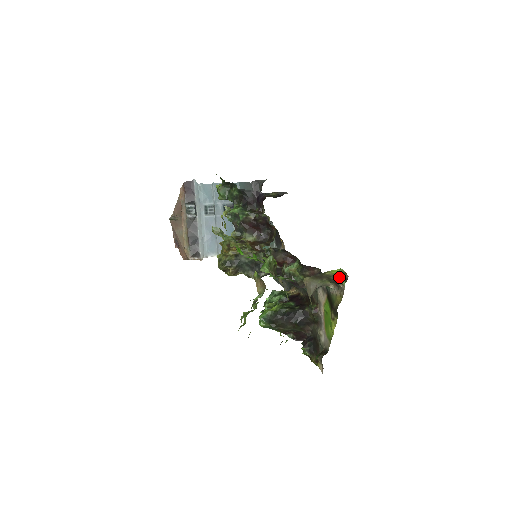
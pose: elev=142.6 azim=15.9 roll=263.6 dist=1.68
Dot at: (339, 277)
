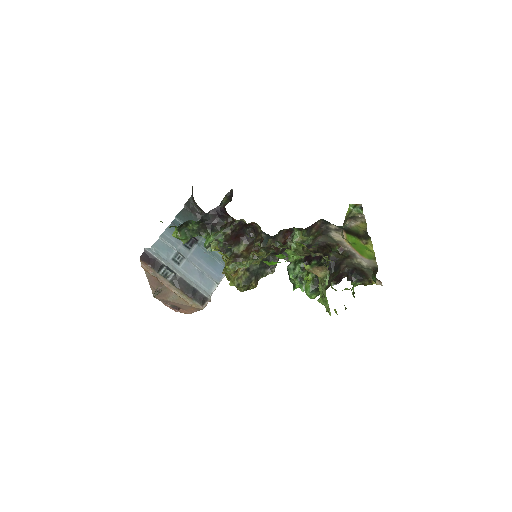
Dot at: (353, 211)
